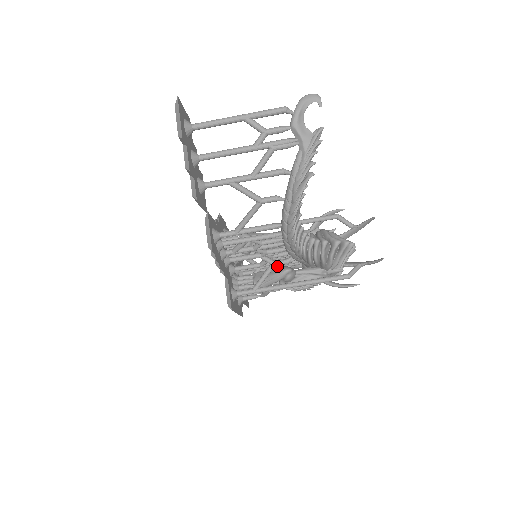
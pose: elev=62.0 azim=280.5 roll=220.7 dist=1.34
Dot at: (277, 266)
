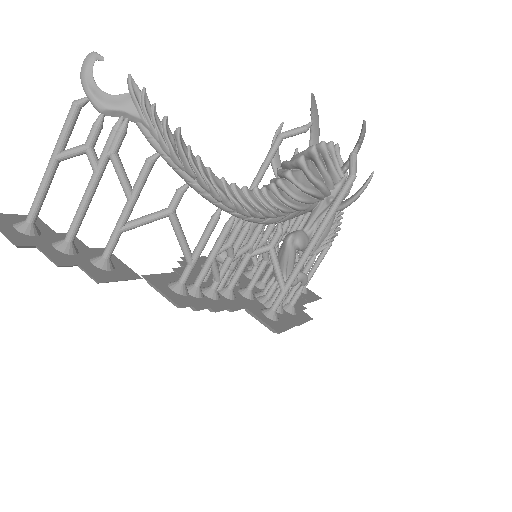
Dot at: occluded
